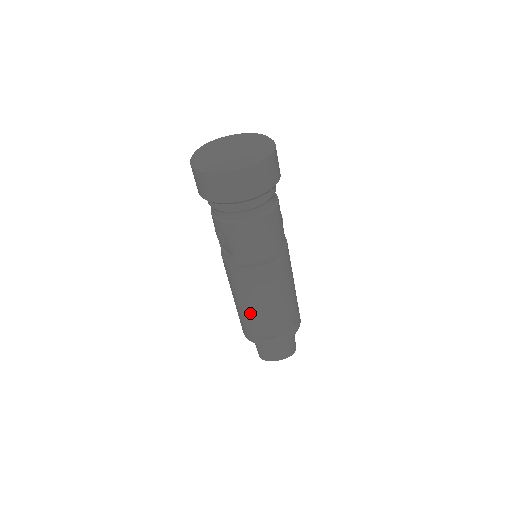
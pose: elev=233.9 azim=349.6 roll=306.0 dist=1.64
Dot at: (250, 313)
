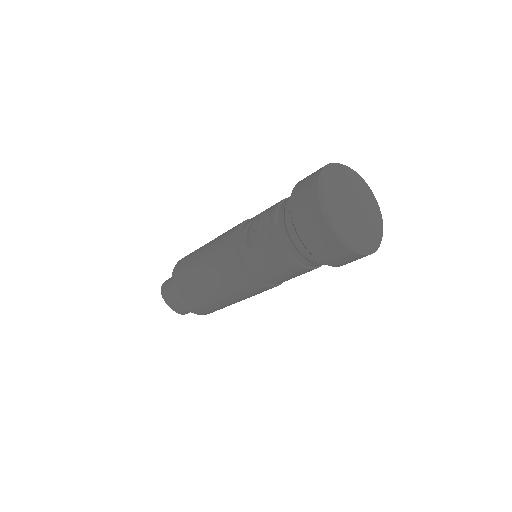
Dot at: (199, 276)
